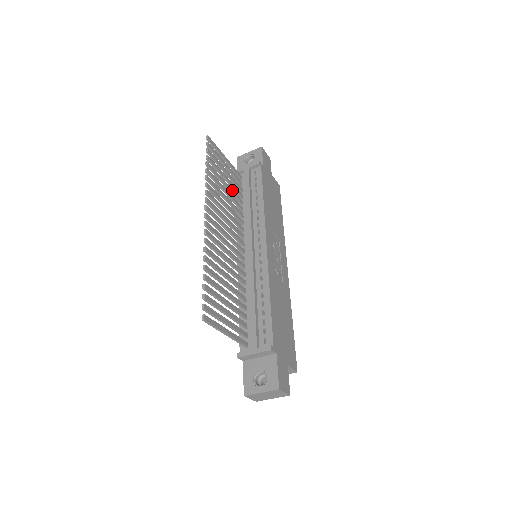
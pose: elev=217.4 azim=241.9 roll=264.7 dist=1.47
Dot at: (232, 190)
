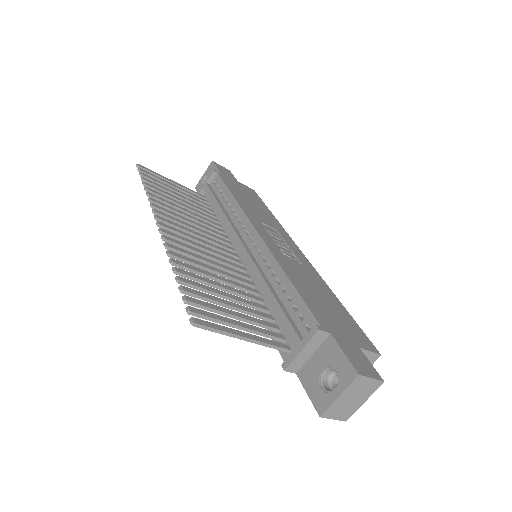
Dot at: (194, 206)
